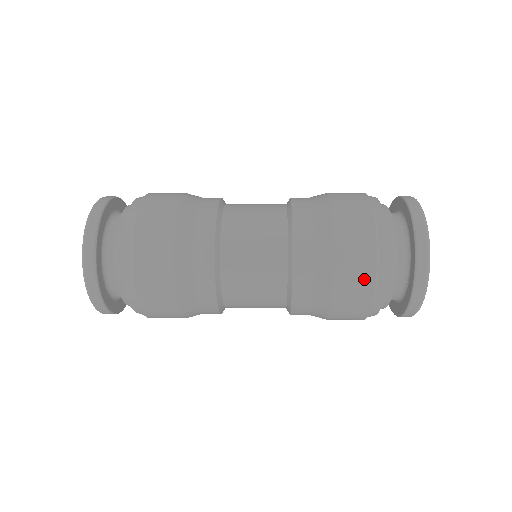
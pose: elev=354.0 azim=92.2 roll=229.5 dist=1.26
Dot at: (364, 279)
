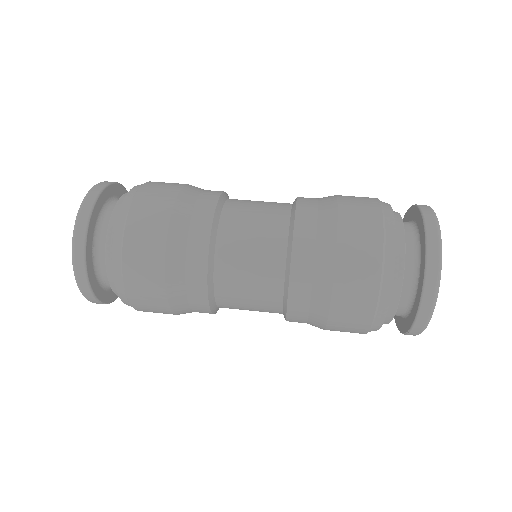
Dot at: occluded
